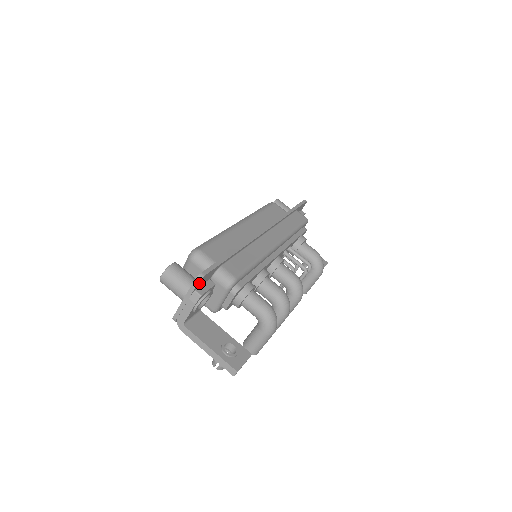
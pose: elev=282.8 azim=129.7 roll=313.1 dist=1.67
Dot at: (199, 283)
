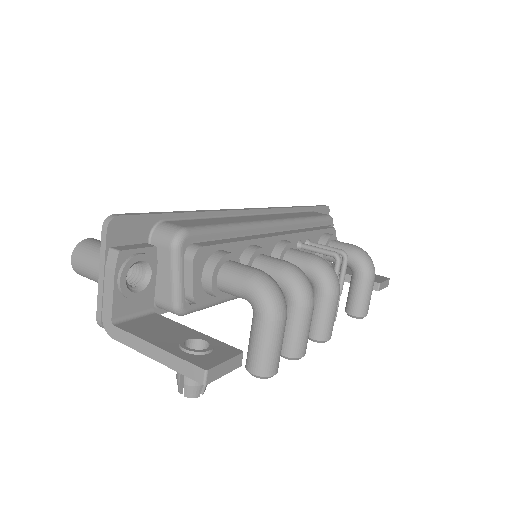
Dot at: (113, 233)
